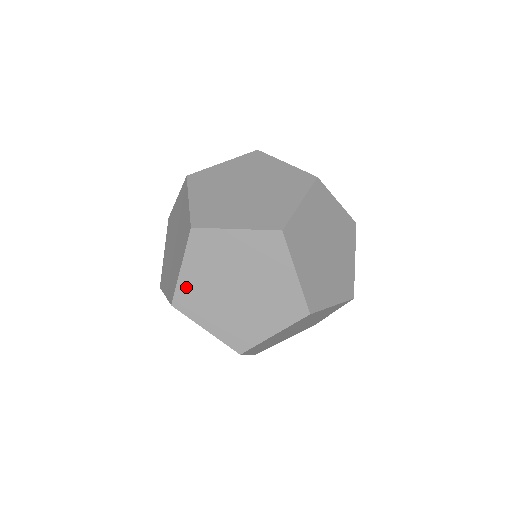
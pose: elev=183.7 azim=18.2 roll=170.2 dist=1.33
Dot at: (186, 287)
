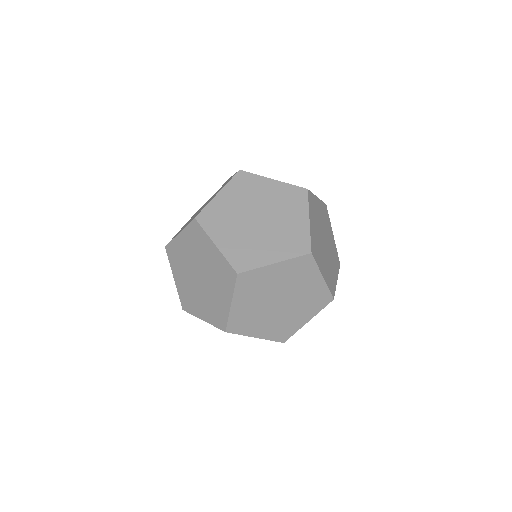
Dot at: occluded
